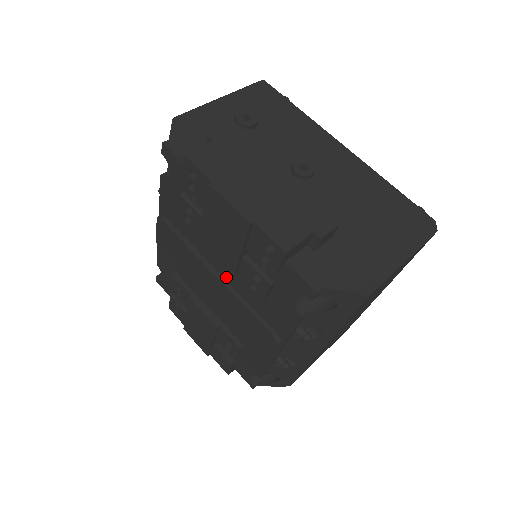
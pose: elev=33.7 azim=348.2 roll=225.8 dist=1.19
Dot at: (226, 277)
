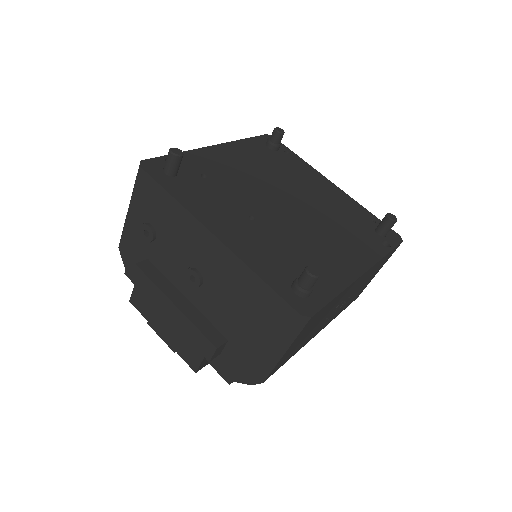
Dot at: occluded
